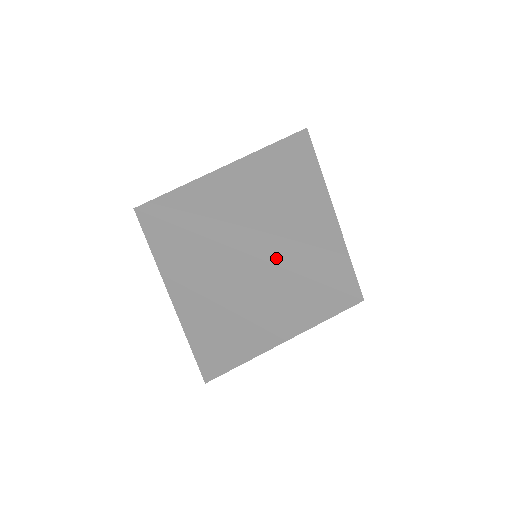
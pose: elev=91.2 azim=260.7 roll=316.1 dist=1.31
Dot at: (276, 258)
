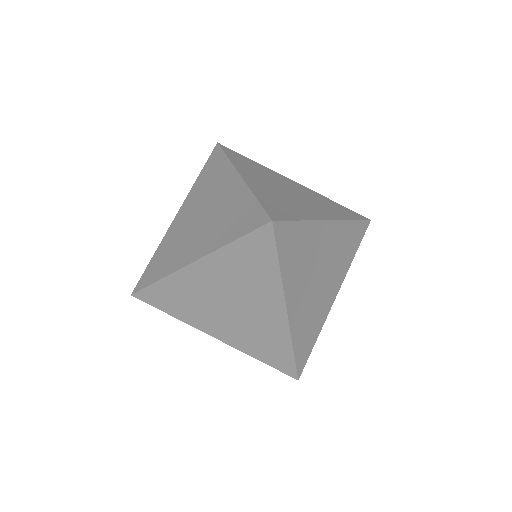
Dot at: (209, 249)
